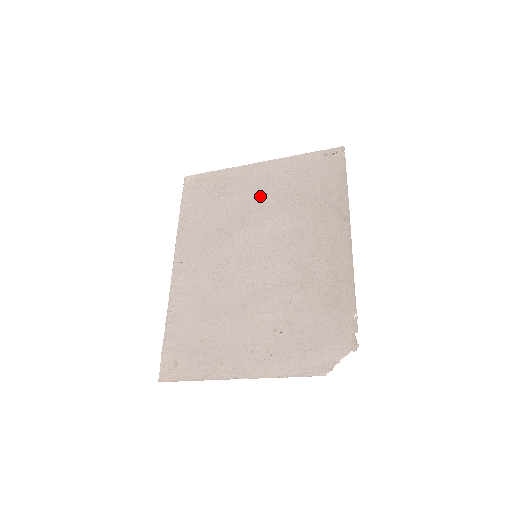
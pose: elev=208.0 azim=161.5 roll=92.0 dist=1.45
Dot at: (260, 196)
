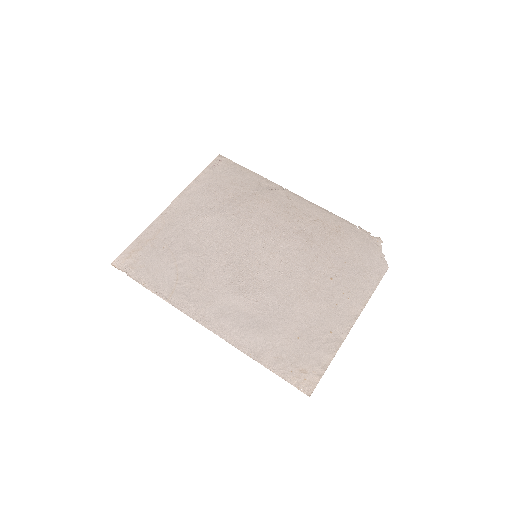
Dot at: (203, 223)
